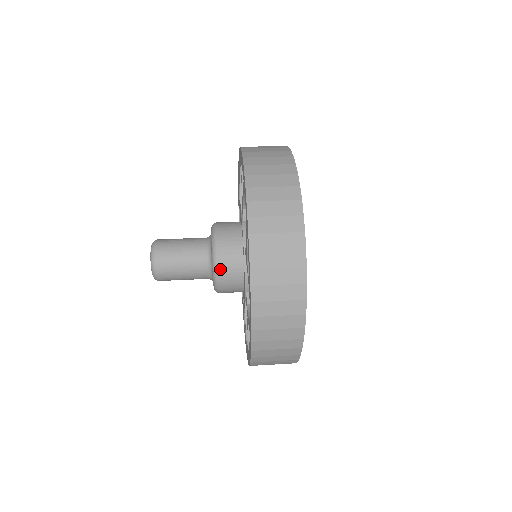
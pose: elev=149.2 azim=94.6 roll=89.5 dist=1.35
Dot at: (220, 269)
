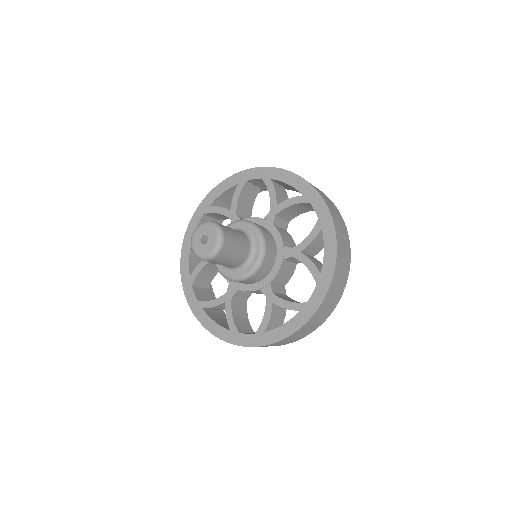
Dot at: (260, 228)
